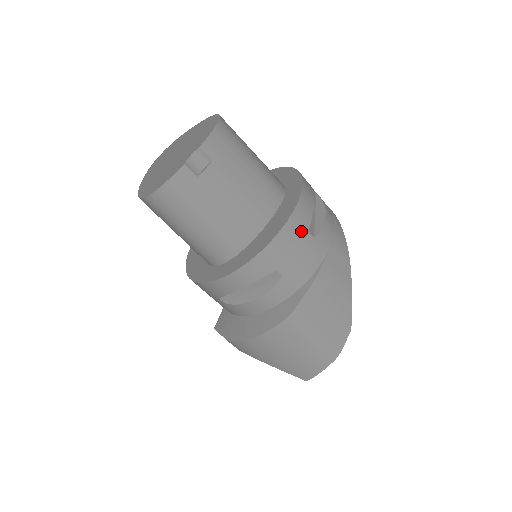
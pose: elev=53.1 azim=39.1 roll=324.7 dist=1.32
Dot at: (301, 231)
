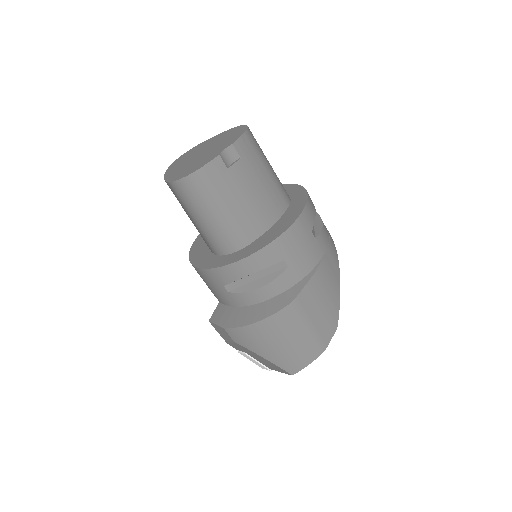
Dot at: (307, 230)
